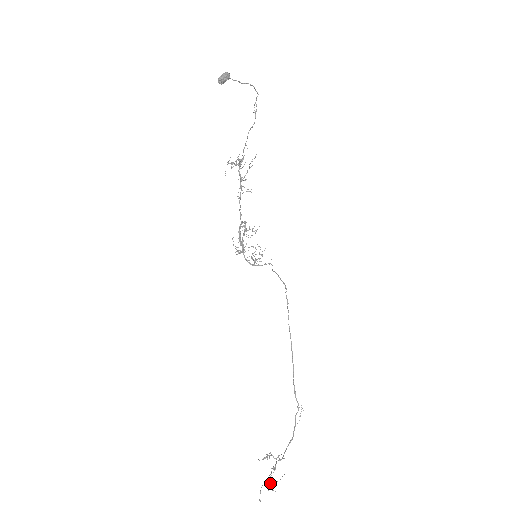
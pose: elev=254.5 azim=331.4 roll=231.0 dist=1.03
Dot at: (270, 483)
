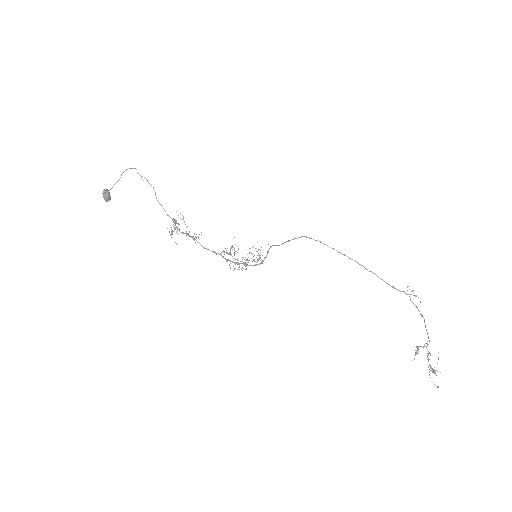
Dot at: (432, 370)
